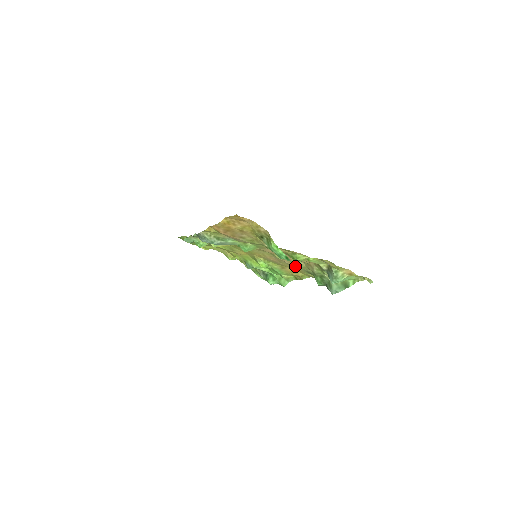
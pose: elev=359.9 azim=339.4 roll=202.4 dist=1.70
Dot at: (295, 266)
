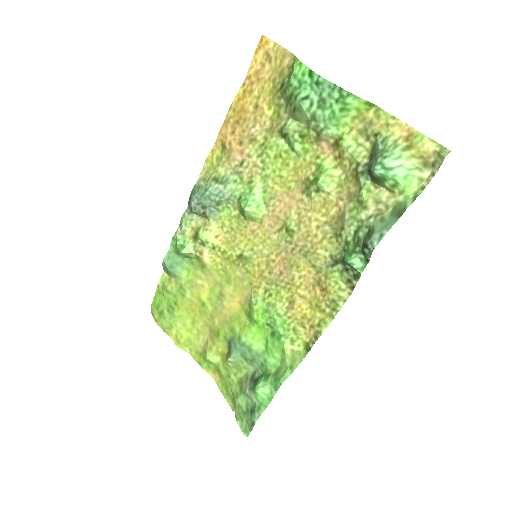
Dot at: (314, 246)
